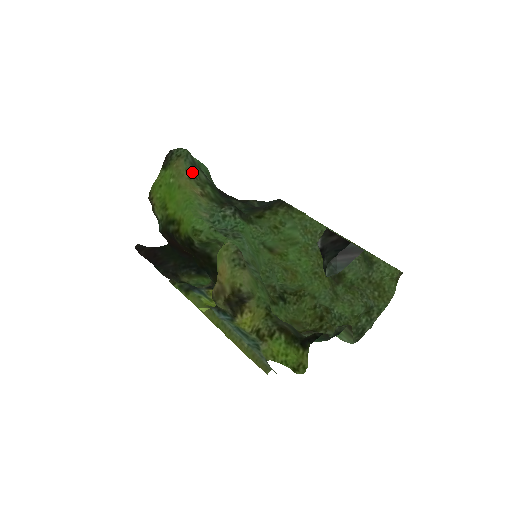
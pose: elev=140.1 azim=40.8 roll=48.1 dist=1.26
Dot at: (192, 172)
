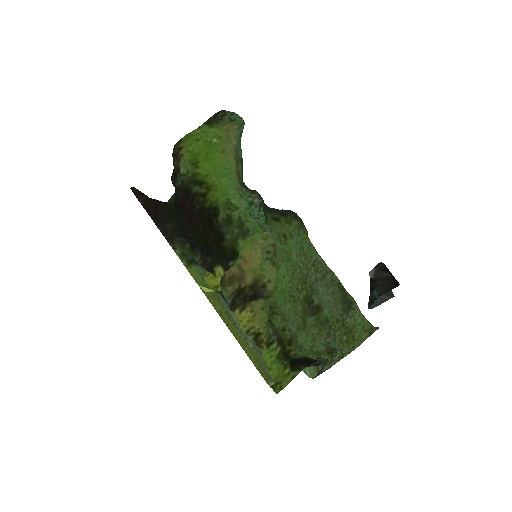
Dot at: (237, 143)
